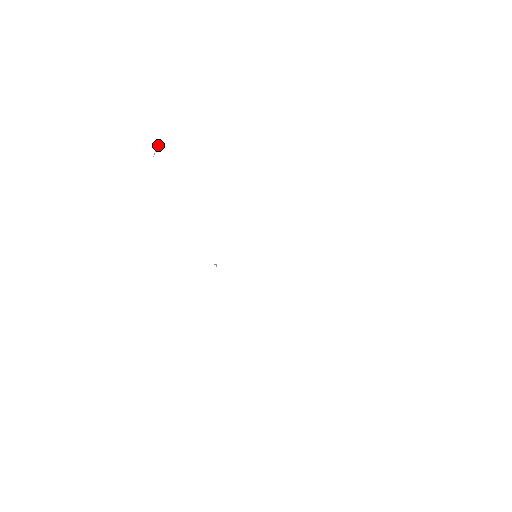
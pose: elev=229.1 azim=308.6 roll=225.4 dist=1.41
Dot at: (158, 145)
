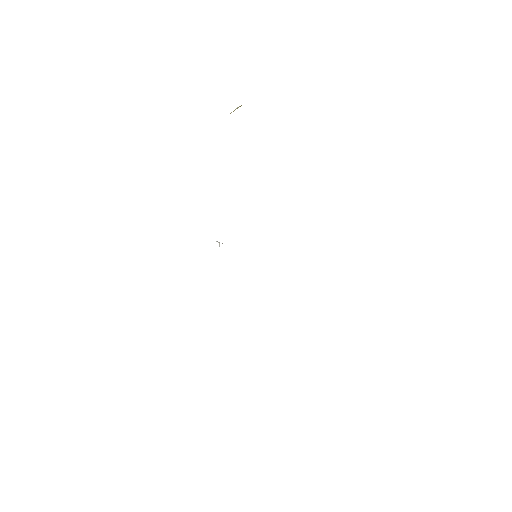
Dot at: (240, 106)
